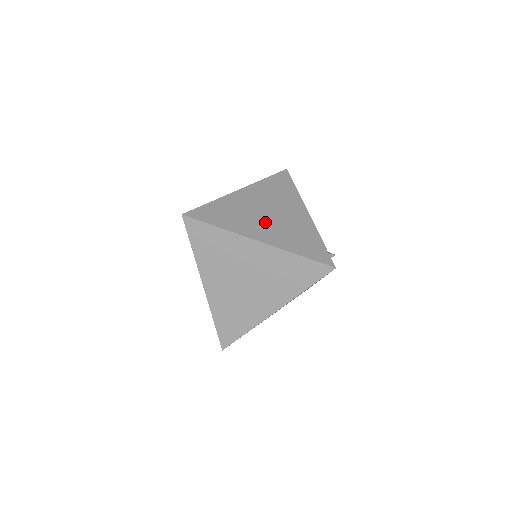
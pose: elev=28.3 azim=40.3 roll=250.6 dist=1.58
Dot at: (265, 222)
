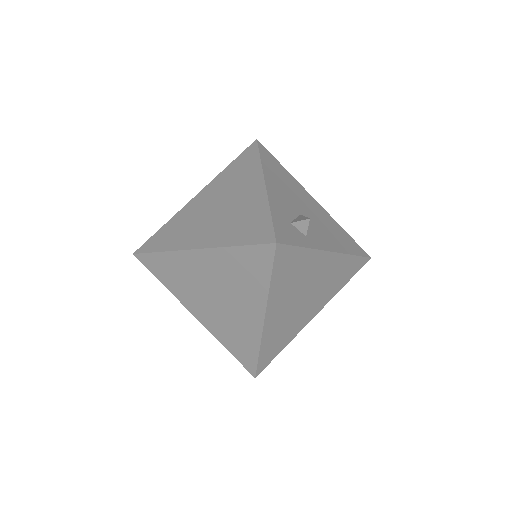
Dot at: (209, 221)
